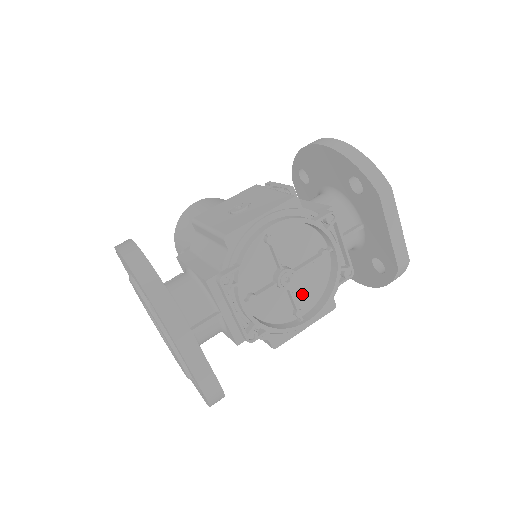
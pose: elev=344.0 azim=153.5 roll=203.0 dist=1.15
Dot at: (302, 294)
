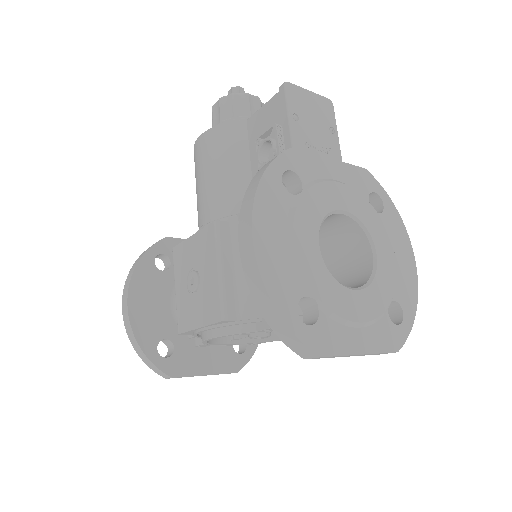
Dot at: occluded
